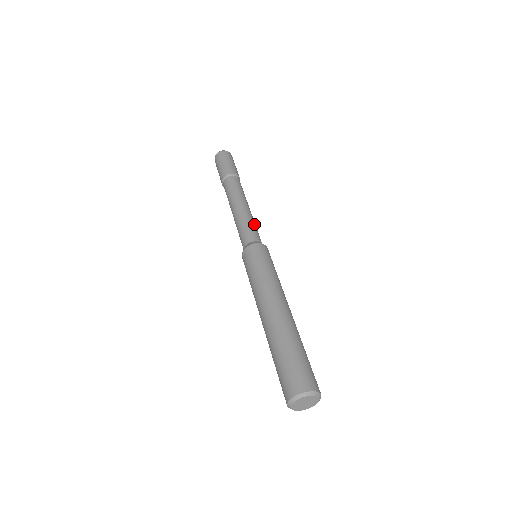
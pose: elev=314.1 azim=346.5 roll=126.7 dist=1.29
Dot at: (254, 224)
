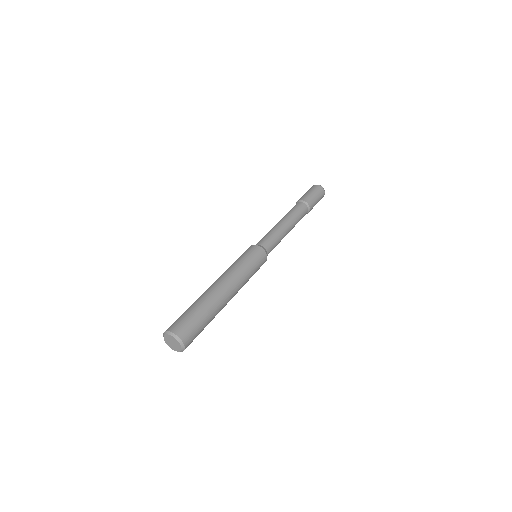
Dot at: (274, 234)
